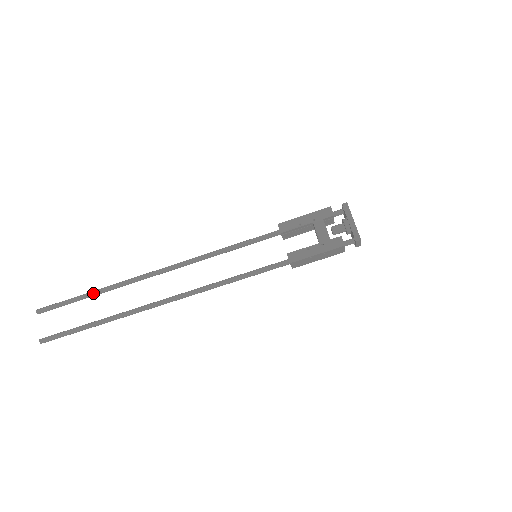
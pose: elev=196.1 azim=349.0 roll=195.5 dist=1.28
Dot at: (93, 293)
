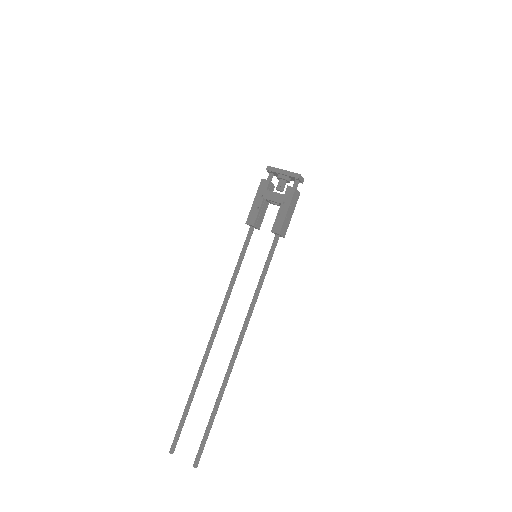
Dot at: (190, 397)
